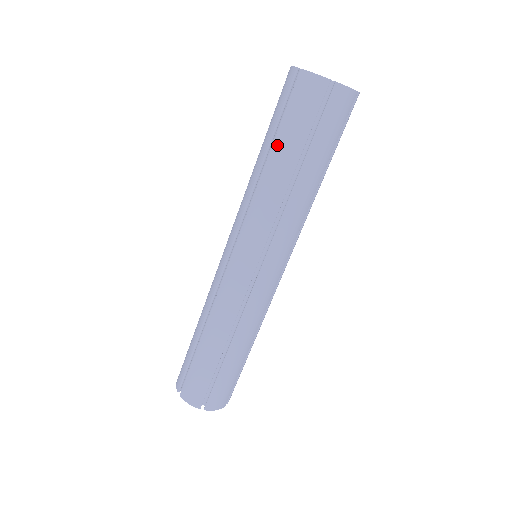
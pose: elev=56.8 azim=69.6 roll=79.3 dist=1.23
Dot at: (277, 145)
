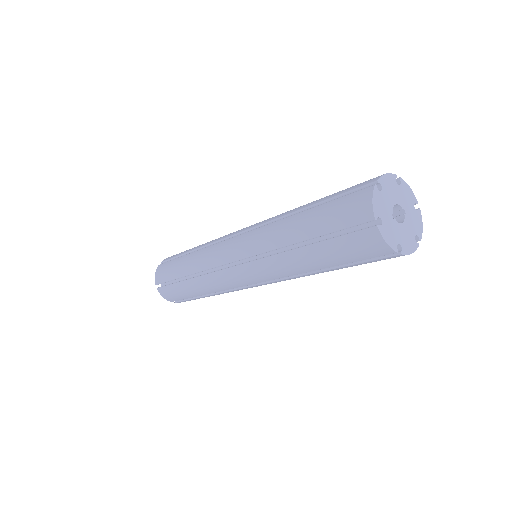
Dot at: (311, 212)
